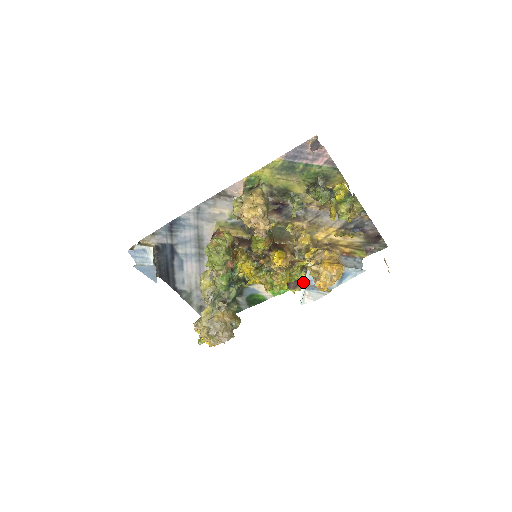
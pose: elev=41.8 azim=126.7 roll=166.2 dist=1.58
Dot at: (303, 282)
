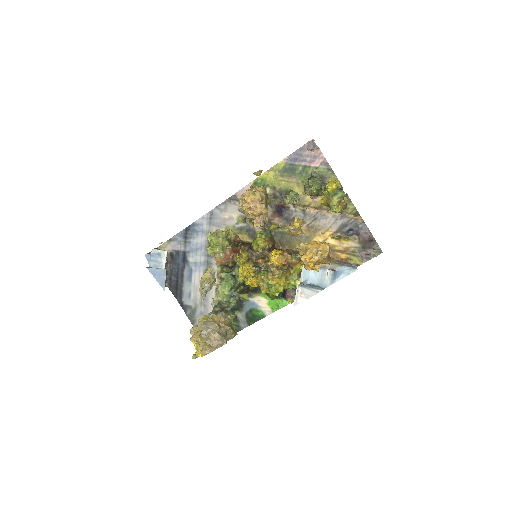
Dot at: occluded
